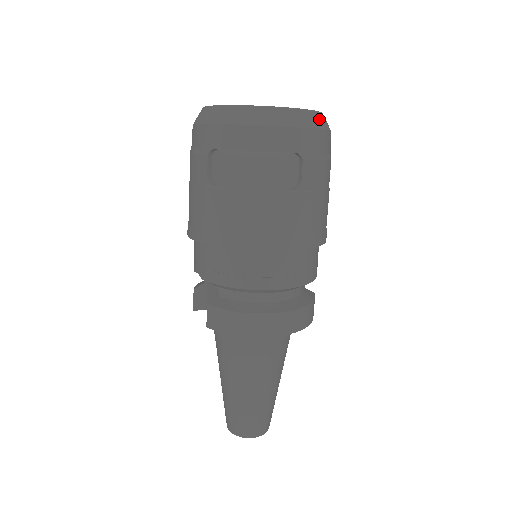
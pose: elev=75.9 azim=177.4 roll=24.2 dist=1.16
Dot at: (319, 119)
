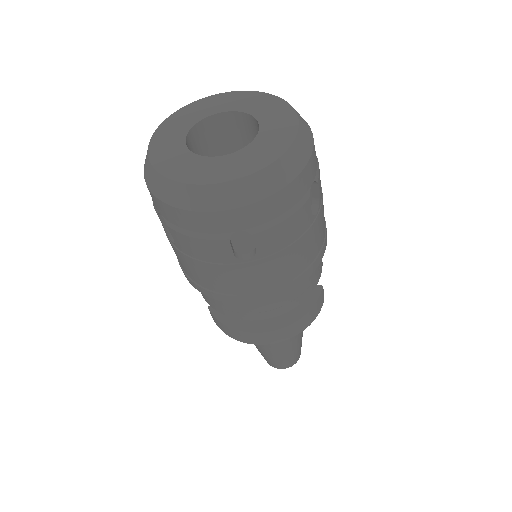
Dot at: (273, 176)
